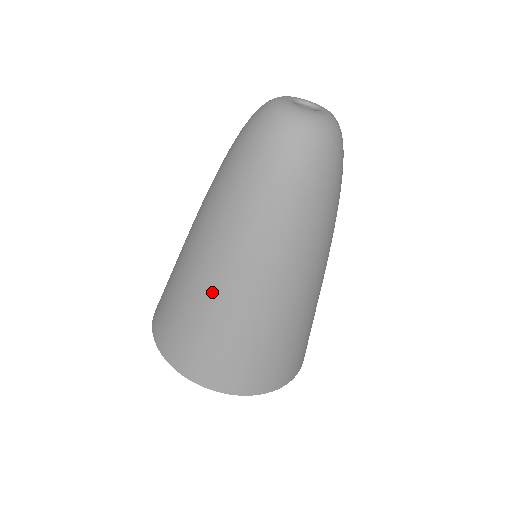
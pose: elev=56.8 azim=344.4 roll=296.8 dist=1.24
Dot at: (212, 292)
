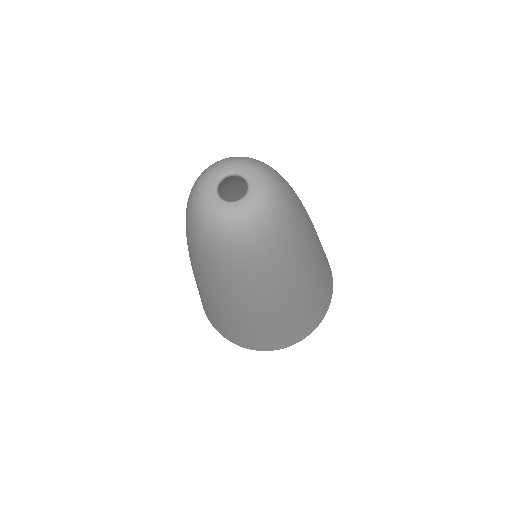
Dot at: (218, 312)
